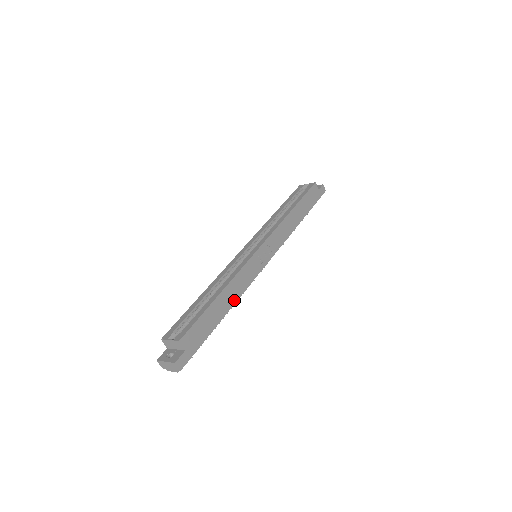
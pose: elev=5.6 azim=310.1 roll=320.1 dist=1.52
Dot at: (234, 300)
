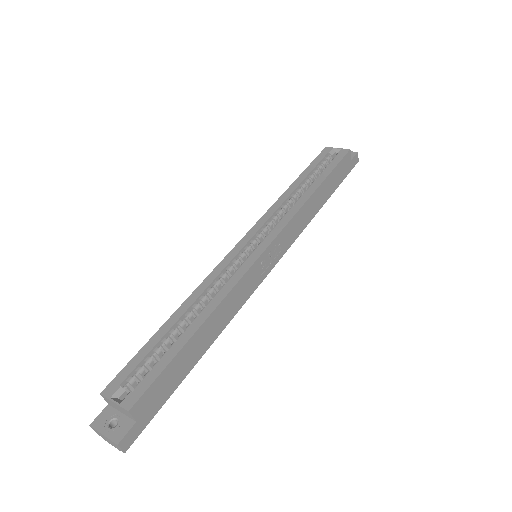
Dot at: (218, 331)
